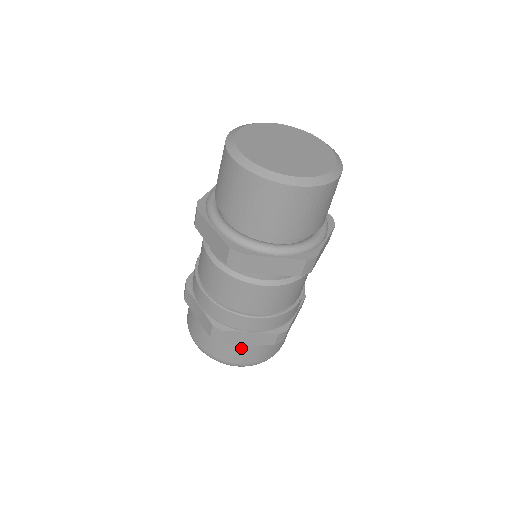
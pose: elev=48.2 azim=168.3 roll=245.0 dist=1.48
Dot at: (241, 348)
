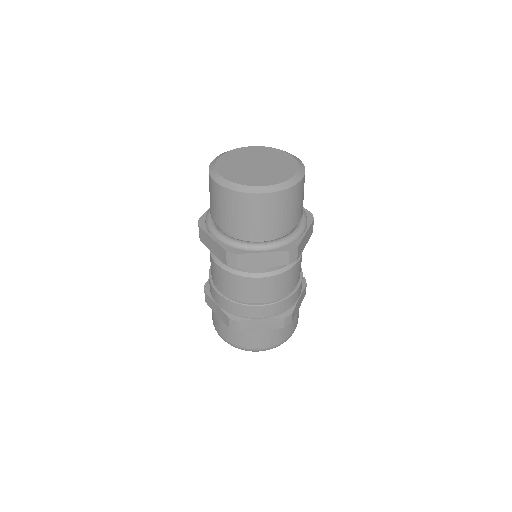
Dot at: (257, 334)
